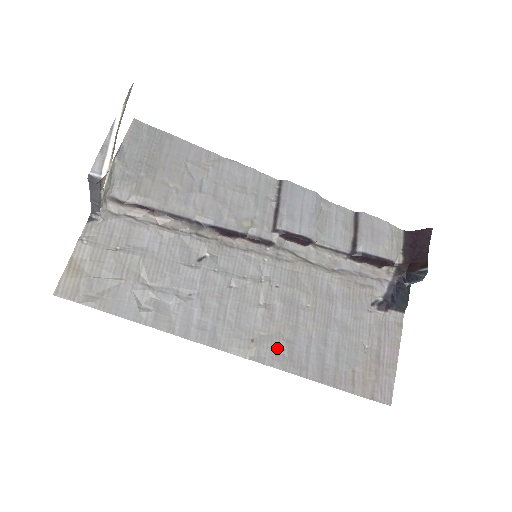
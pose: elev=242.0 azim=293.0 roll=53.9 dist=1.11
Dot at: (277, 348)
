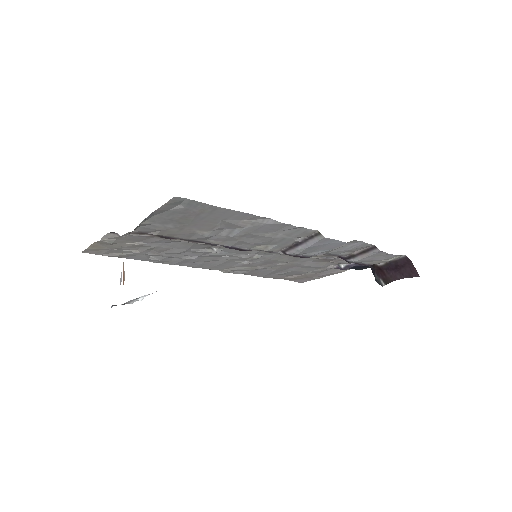
Dot at: (244, 271)
